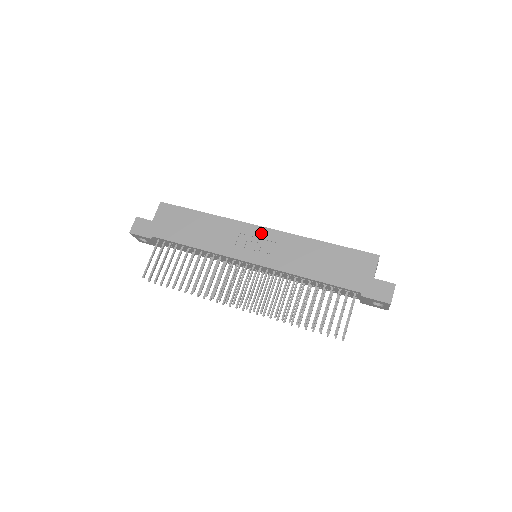
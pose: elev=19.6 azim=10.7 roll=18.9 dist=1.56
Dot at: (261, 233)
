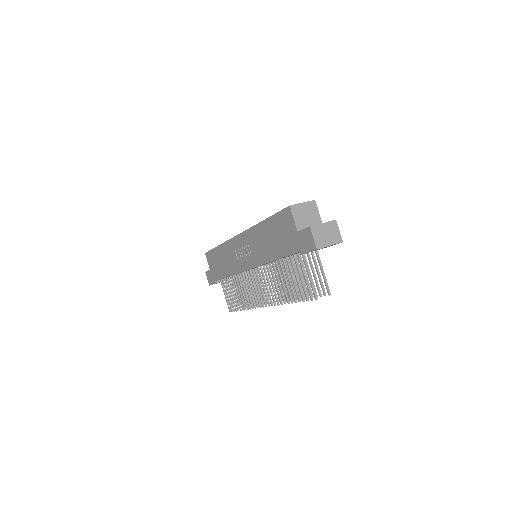
Dot at: (240, 241)
